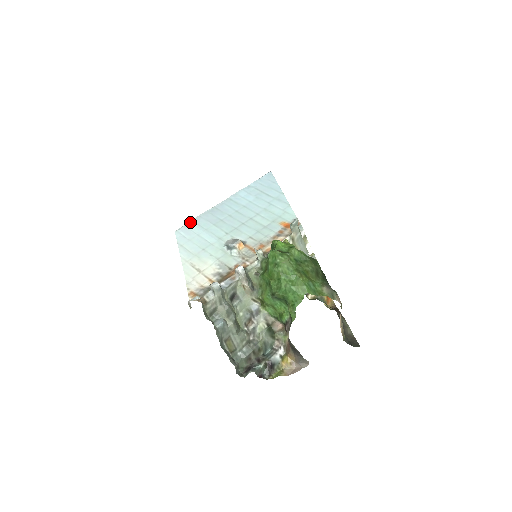
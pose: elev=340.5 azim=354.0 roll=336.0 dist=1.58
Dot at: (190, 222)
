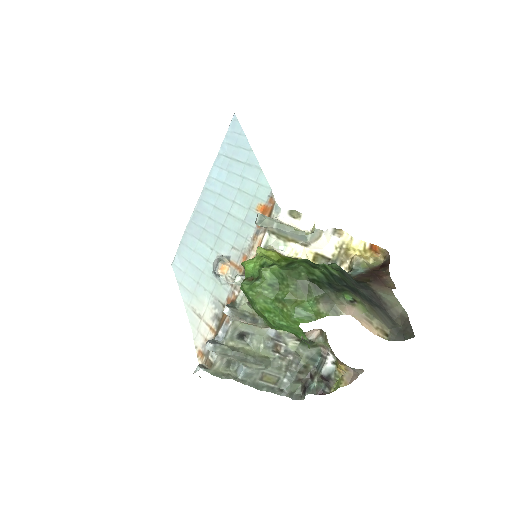
Dot at: (179, 246)
